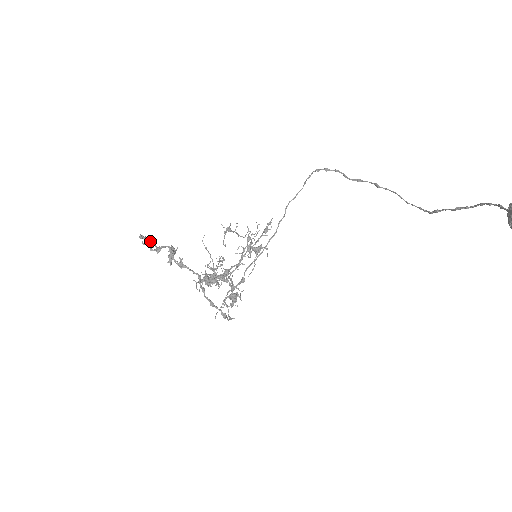
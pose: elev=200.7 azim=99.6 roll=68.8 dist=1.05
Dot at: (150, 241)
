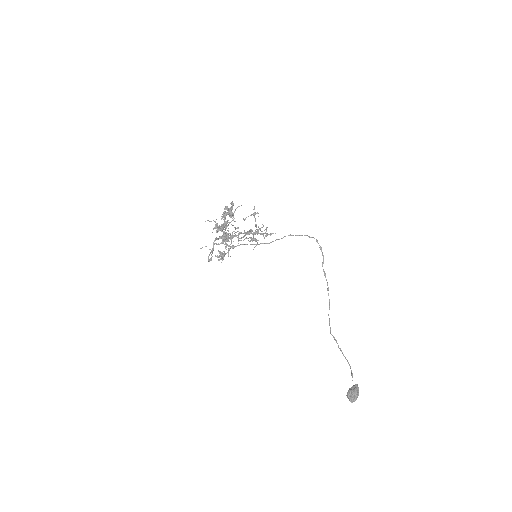
Dot at: occluded
